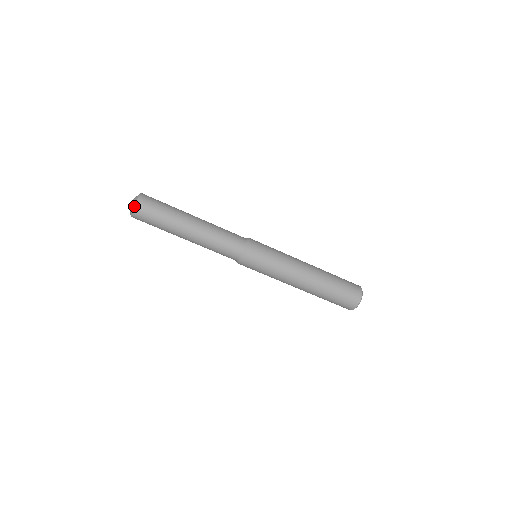
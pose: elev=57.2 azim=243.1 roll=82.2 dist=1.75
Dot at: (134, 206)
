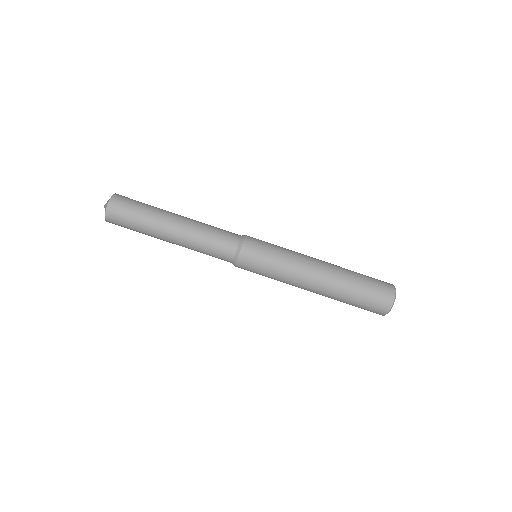
Dot at: (105, 211)
